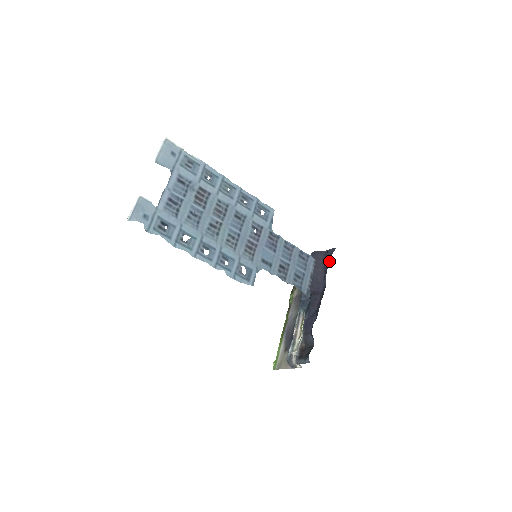
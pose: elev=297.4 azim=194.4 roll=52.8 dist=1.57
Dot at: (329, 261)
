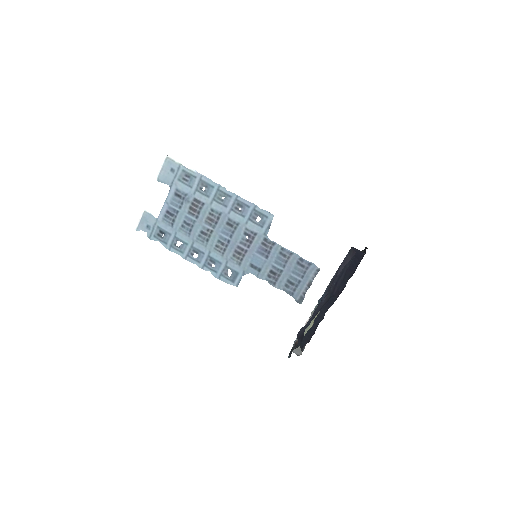
Dot at: occluded
